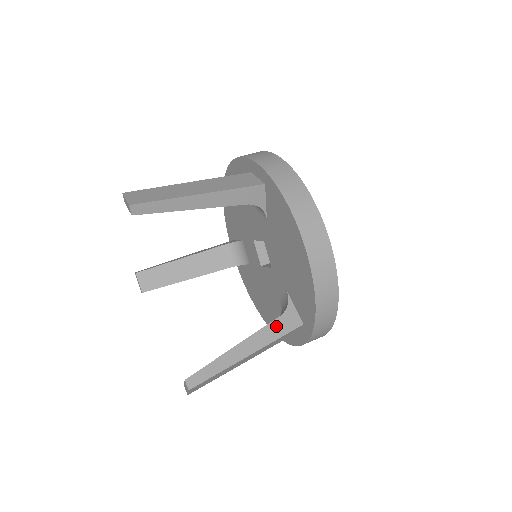
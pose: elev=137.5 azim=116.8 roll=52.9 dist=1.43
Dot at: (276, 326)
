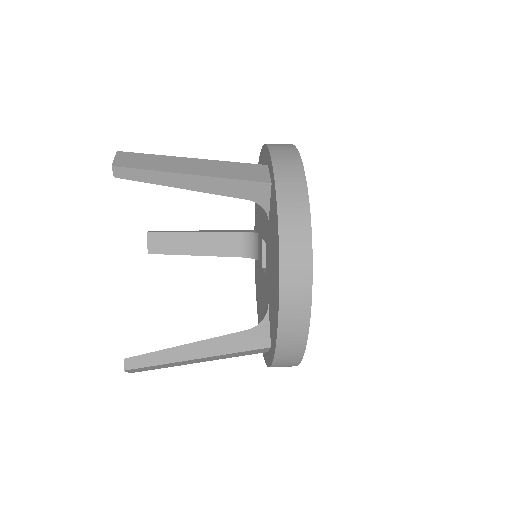
Dot at: (240, 338)
